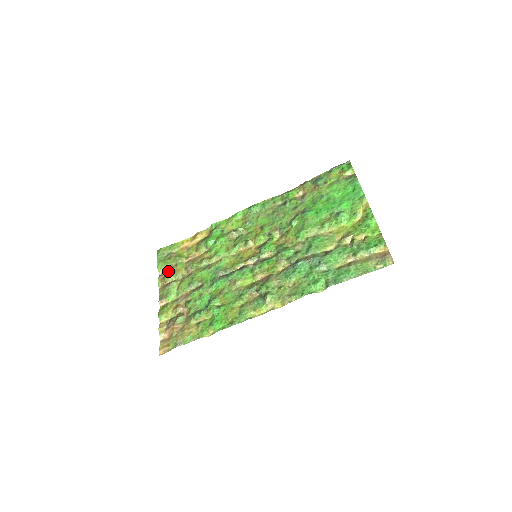
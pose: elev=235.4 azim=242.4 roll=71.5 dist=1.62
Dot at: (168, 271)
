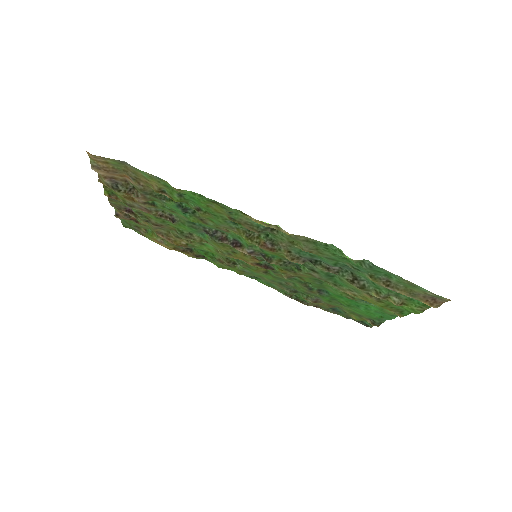
Dot at: (132, 218)
